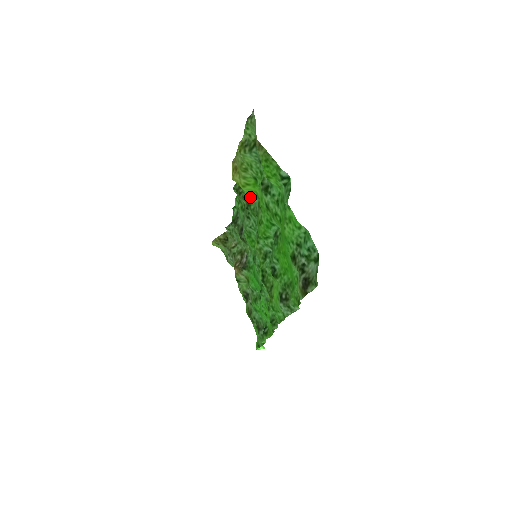
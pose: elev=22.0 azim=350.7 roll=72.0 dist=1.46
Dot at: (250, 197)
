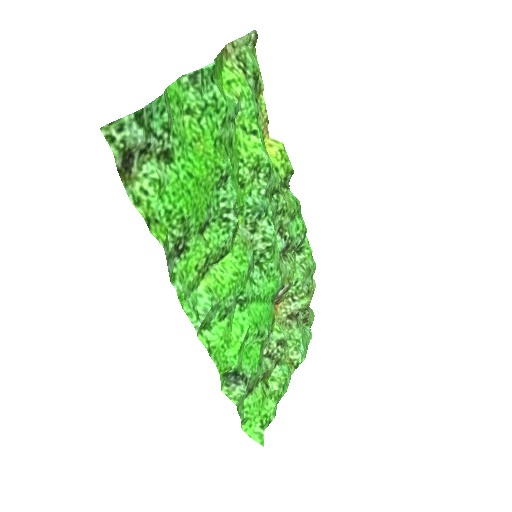
Dot at: (273, 176)
